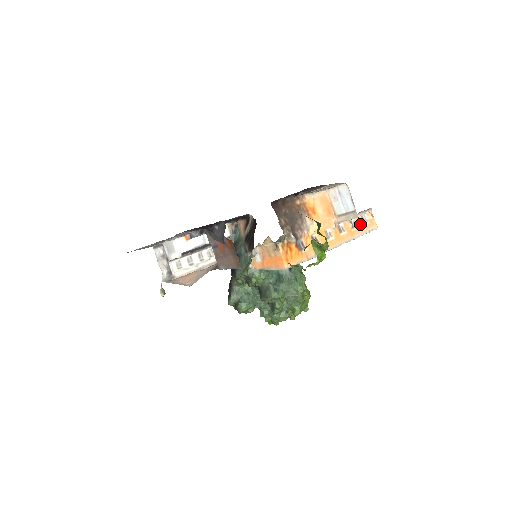
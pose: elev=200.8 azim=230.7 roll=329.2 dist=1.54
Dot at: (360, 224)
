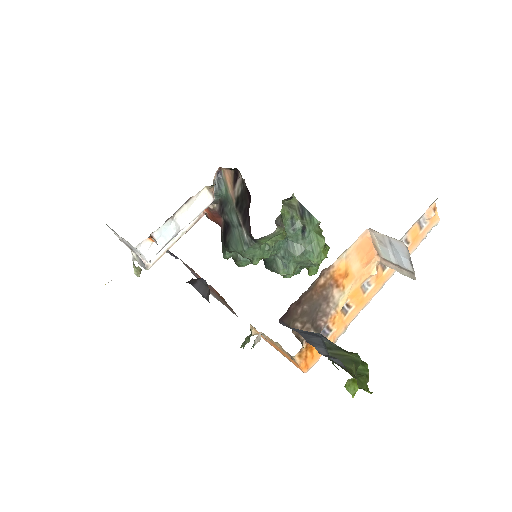
Dot at: (414, 236)
